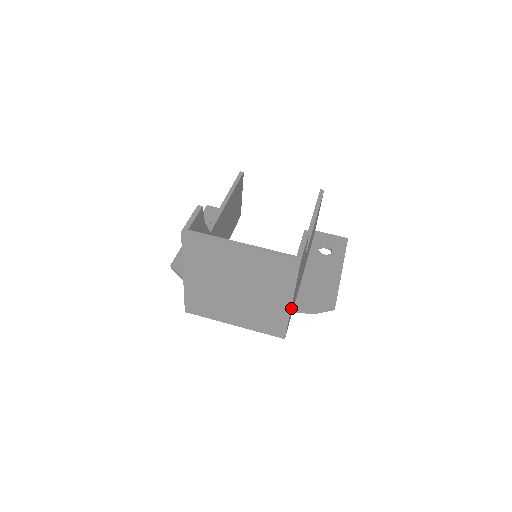
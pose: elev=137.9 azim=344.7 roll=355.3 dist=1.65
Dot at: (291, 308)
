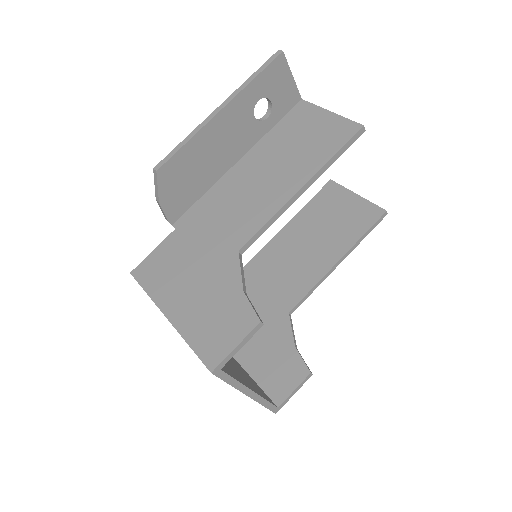
Dot at: occluded
